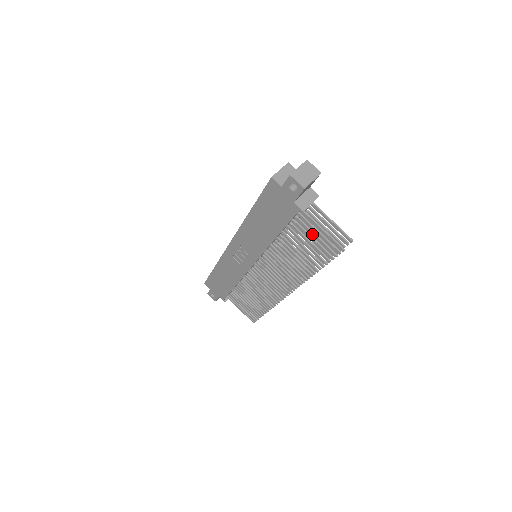
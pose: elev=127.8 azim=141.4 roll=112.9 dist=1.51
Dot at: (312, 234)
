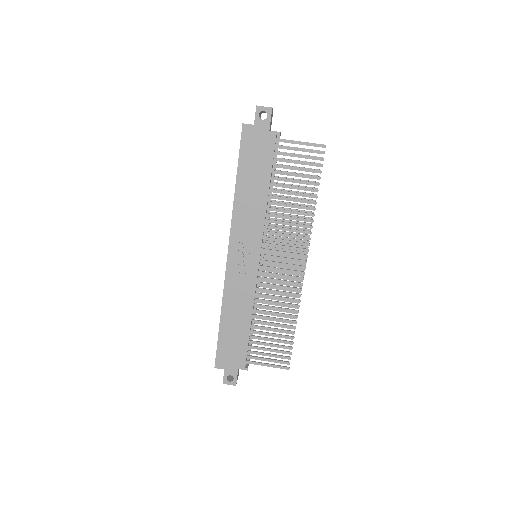
Dot at: (295, 156)
